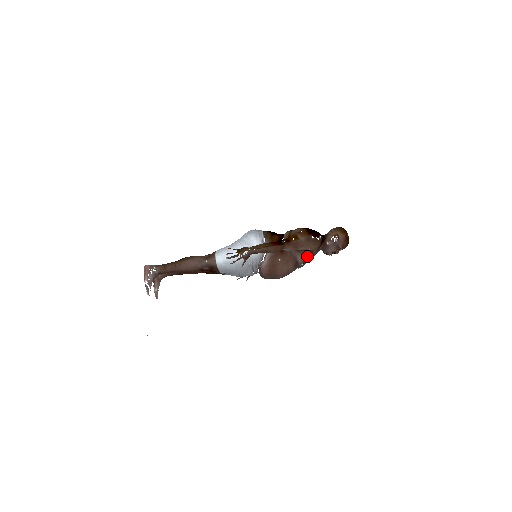
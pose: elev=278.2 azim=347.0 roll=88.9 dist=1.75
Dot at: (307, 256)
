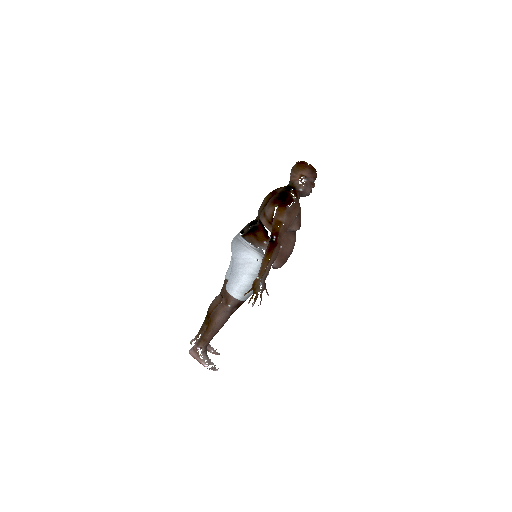
Dot at: (298, 221)
